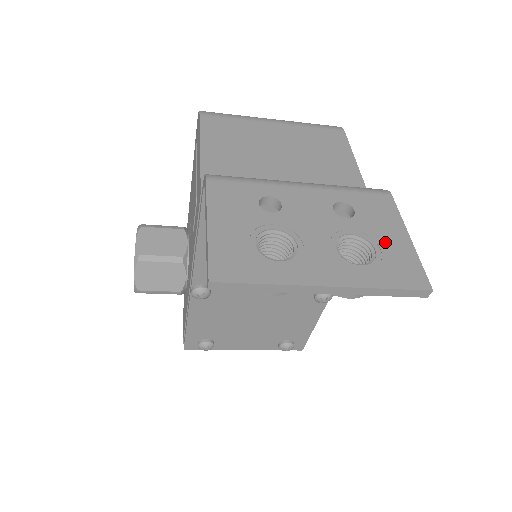
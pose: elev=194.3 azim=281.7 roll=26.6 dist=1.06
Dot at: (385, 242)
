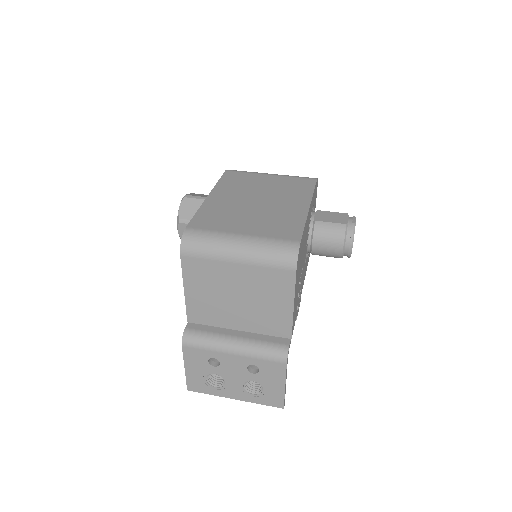
Dot at: (270, 387)
